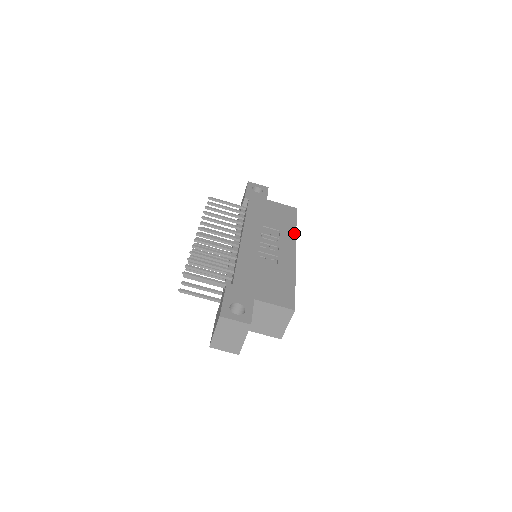
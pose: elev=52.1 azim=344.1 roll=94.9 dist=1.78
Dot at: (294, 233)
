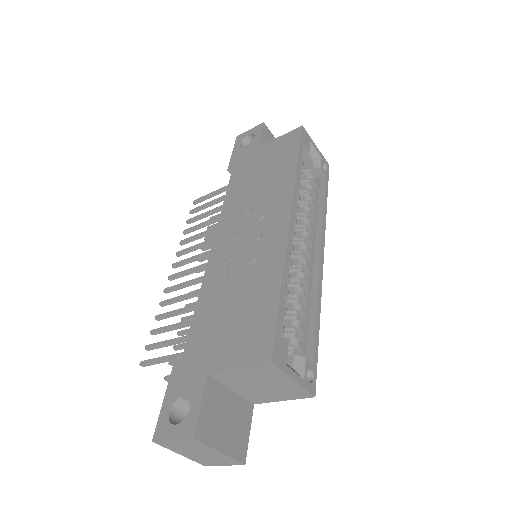
Dot at: (291, 181)
